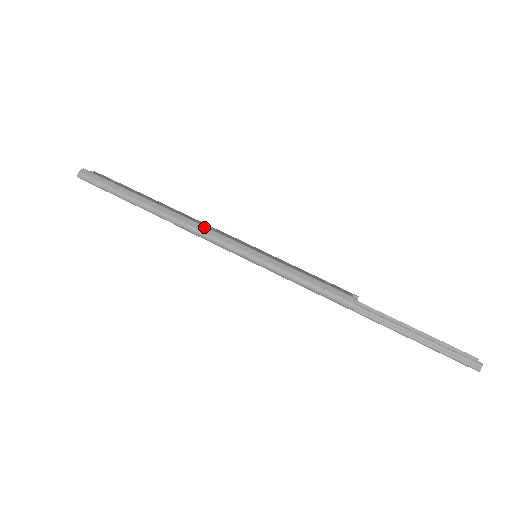
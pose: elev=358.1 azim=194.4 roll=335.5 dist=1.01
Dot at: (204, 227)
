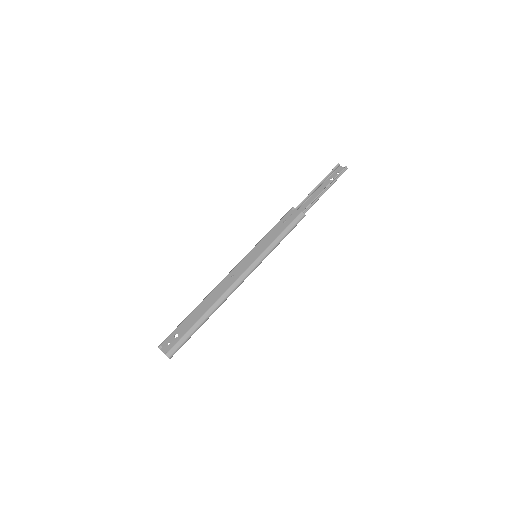
Dot at: (235, 283)
